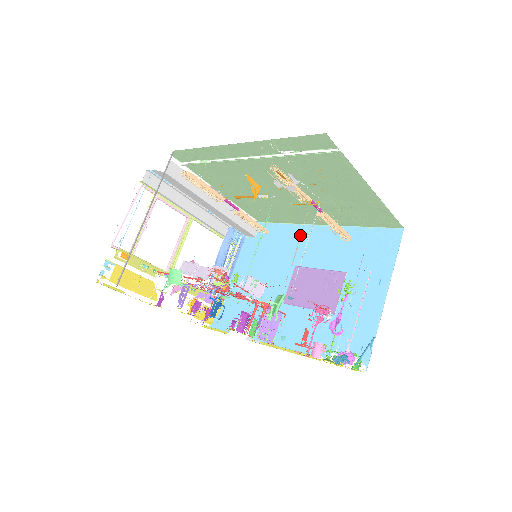
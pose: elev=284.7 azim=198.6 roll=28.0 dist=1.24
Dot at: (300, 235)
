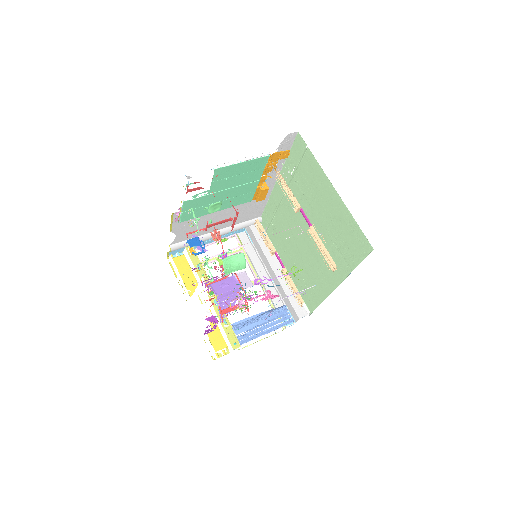
Dot at: occluded
